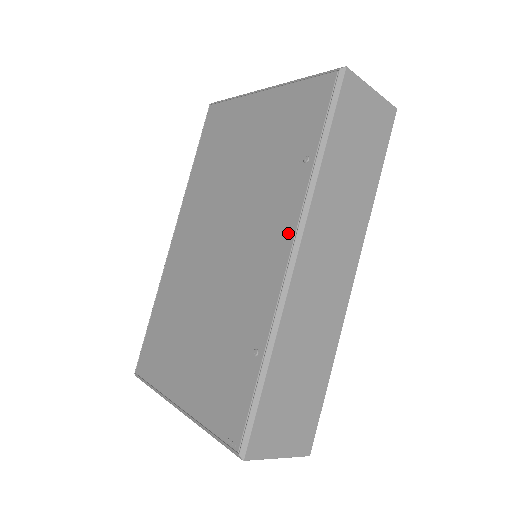
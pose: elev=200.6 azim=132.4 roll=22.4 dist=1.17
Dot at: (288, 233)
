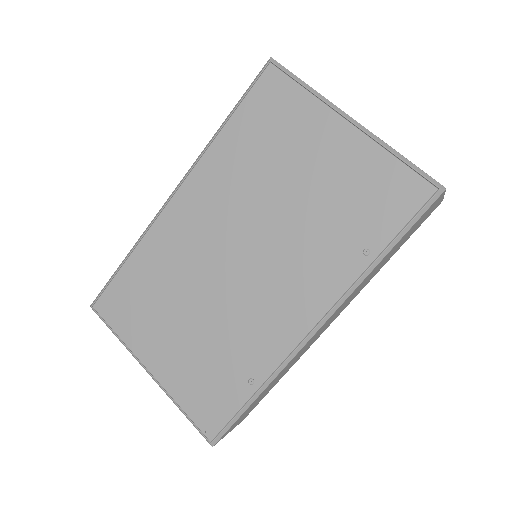
Dot at: (320, 306)
